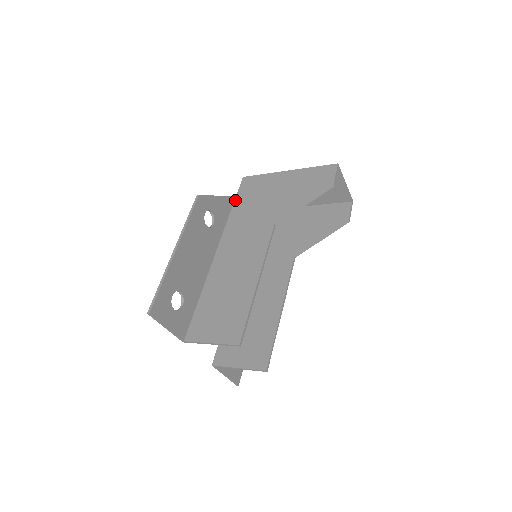
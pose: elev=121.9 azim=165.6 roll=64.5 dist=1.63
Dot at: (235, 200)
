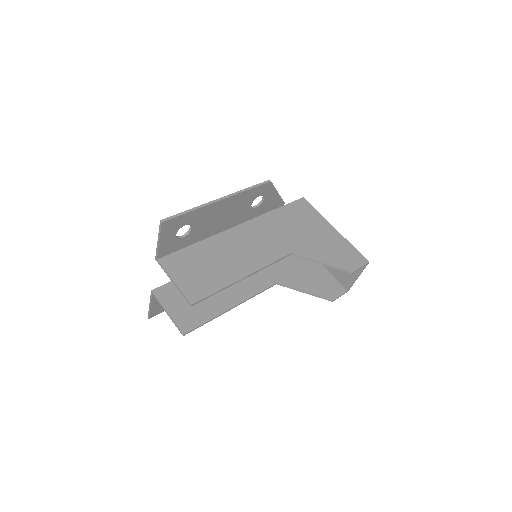
Dot at: (283, 206)
